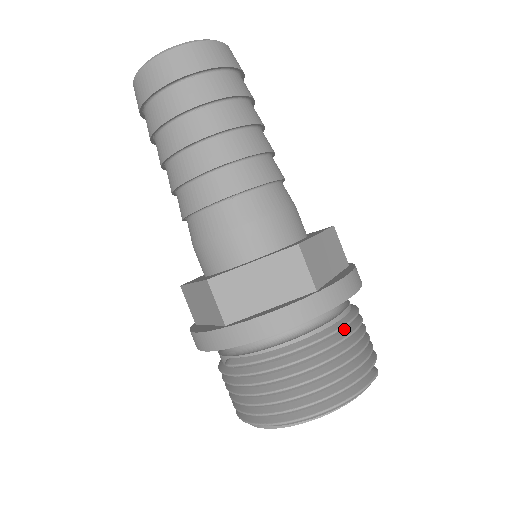
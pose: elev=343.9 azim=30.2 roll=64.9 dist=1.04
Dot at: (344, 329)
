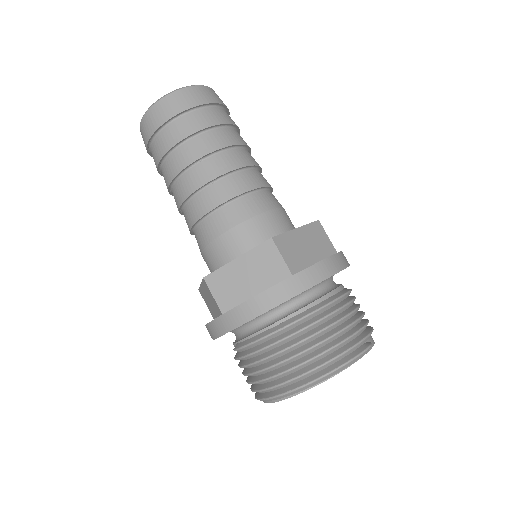
Dot at: (329, 308)
